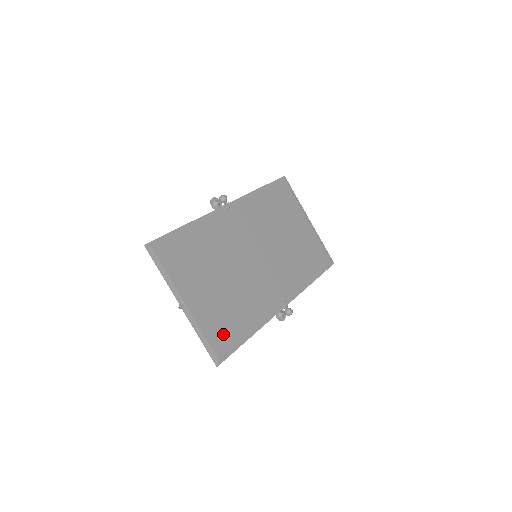
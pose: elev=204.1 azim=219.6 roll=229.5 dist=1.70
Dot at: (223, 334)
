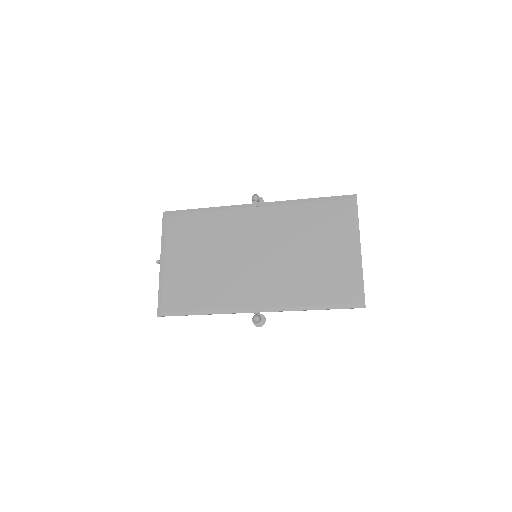
Dot at: (178, 298)
